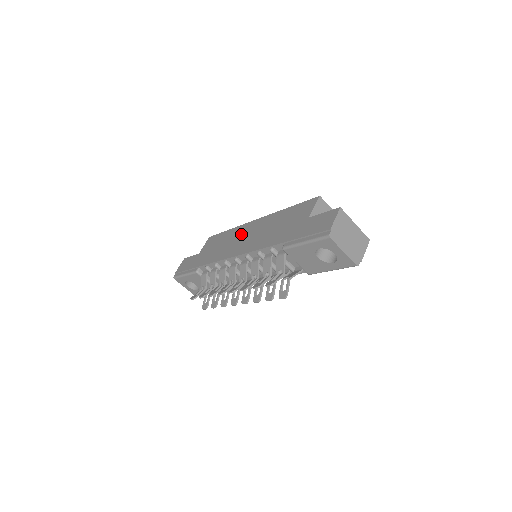
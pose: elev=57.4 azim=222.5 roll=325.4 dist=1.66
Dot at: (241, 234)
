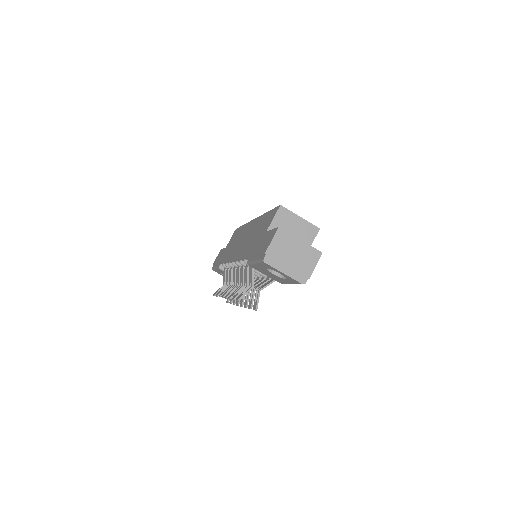
Dot at: (243, 234)
